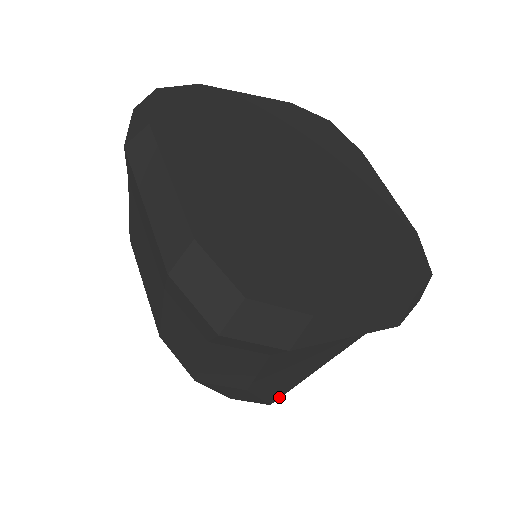
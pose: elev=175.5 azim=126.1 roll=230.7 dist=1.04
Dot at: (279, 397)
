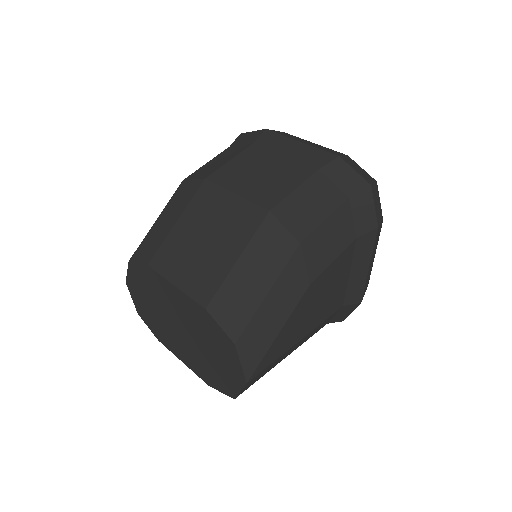
Dot at: (263, 368)
